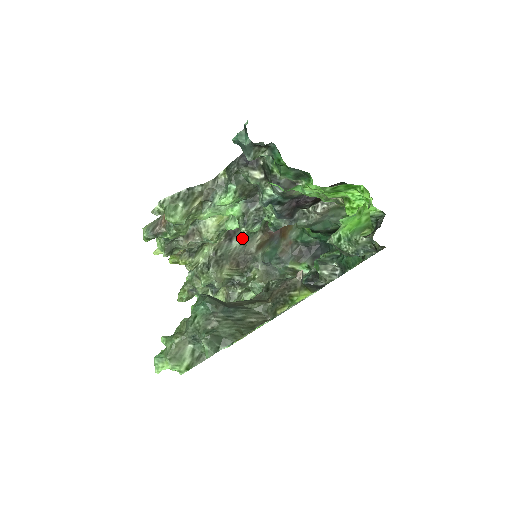
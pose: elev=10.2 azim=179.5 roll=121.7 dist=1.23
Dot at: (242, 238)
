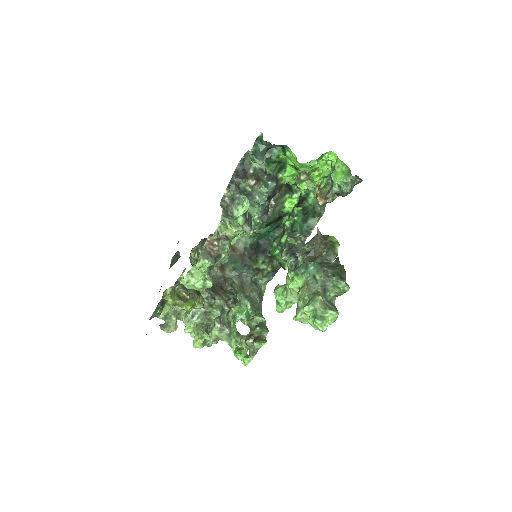
Dot at: occluded
